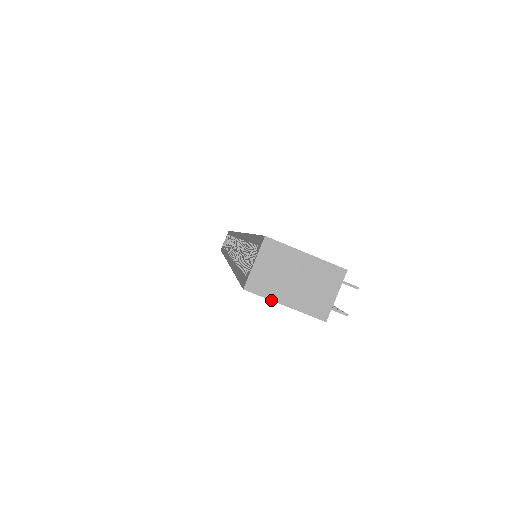
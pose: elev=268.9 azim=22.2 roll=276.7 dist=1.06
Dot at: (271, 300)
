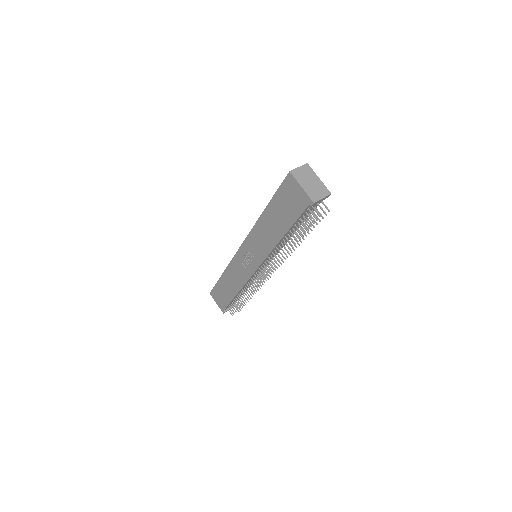
Dot at: (297, 182)
